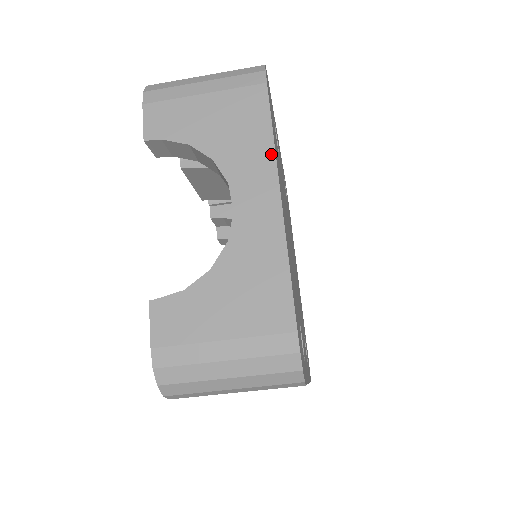
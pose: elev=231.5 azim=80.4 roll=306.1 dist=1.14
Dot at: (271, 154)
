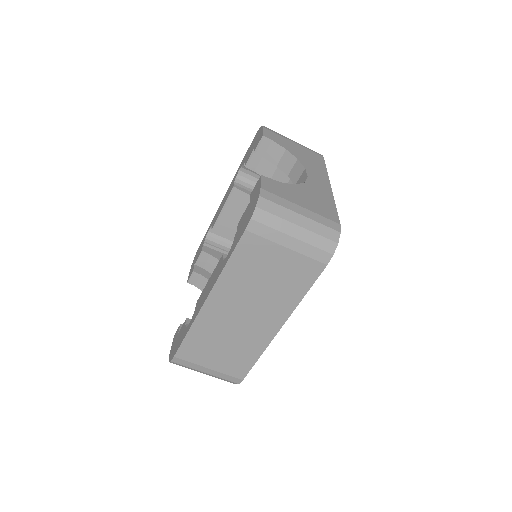
Dot at: (326, 173)
